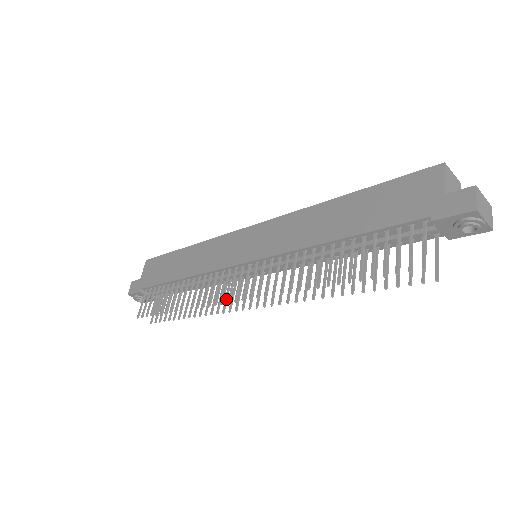
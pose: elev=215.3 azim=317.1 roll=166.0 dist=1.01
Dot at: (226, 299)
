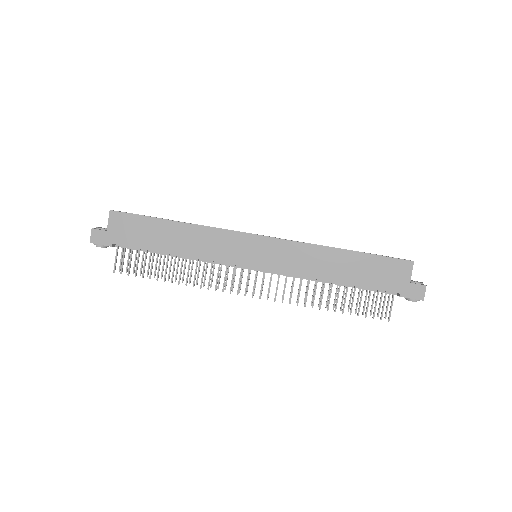
Dot at: occluded
